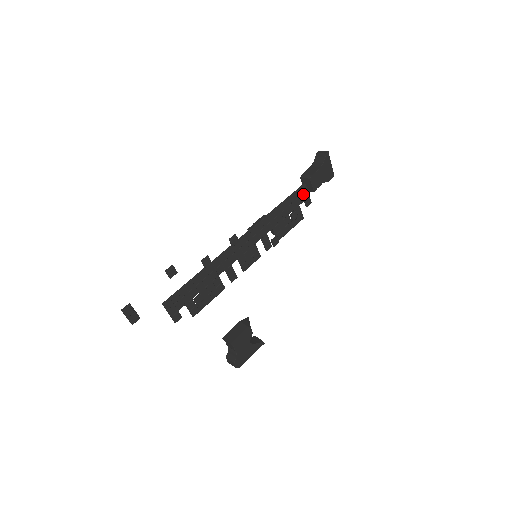
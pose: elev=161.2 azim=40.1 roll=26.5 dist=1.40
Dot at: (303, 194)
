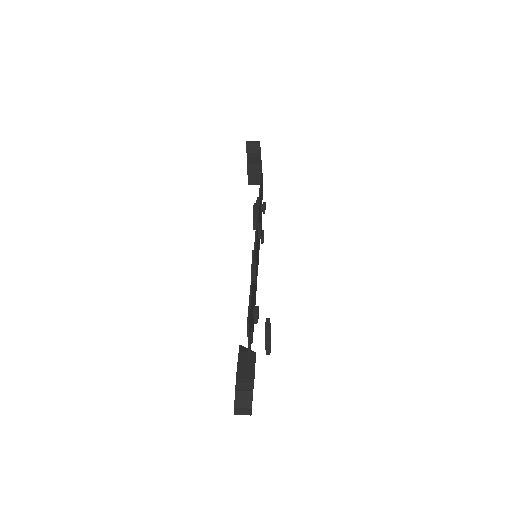
Dot at: (262, 184)
